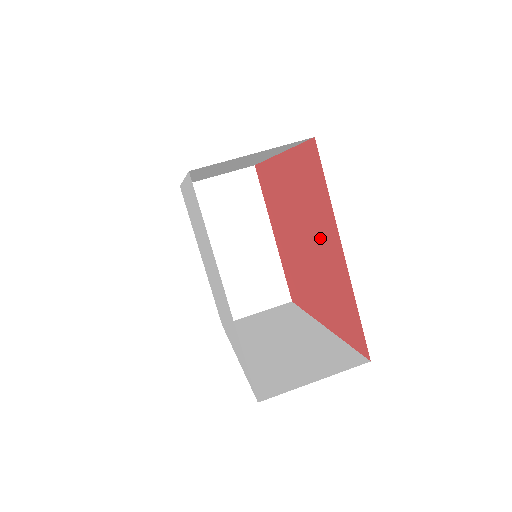
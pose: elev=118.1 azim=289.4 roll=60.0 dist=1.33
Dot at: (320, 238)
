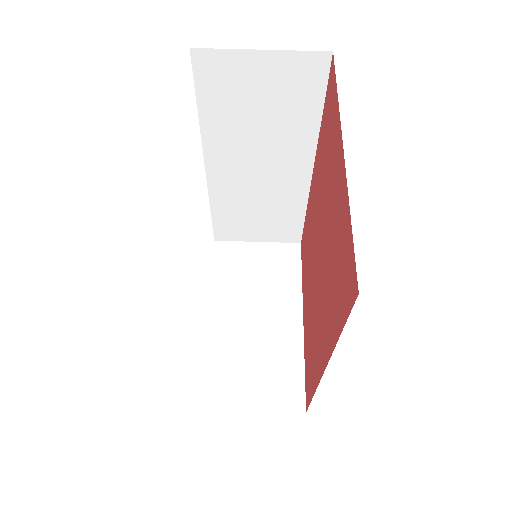
Dot at: (329, 191)
